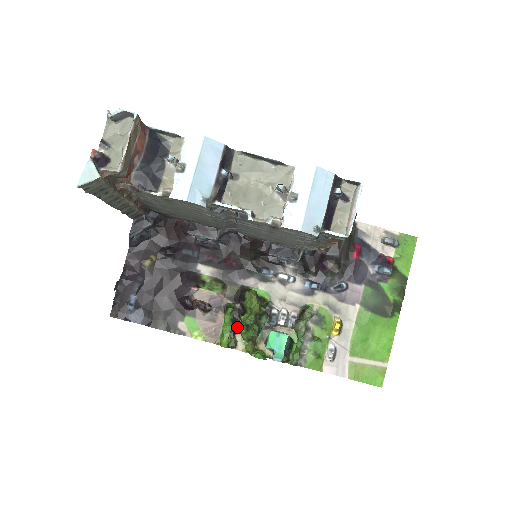
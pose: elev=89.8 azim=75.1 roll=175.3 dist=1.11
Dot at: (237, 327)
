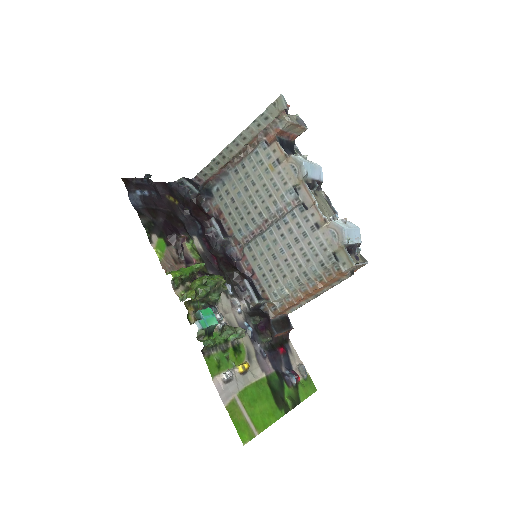
Dot at: (186, 283)
